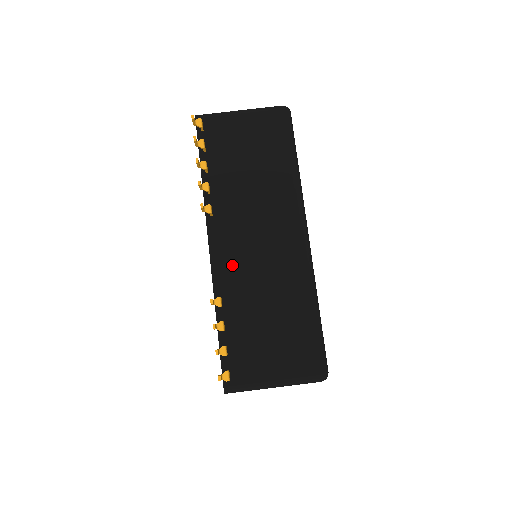
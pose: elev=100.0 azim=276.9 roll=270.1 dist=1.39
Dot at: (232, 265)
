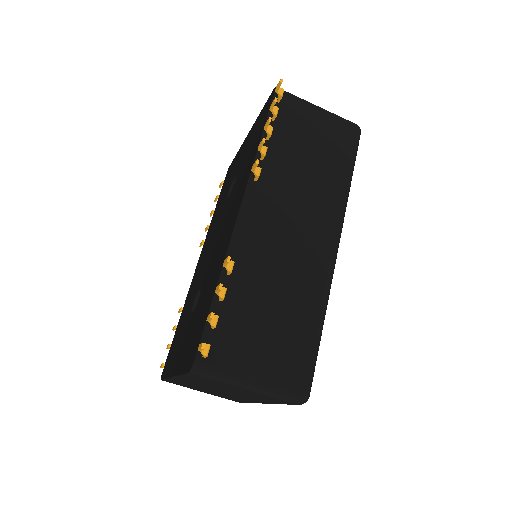
Dot at: (256, 238)
